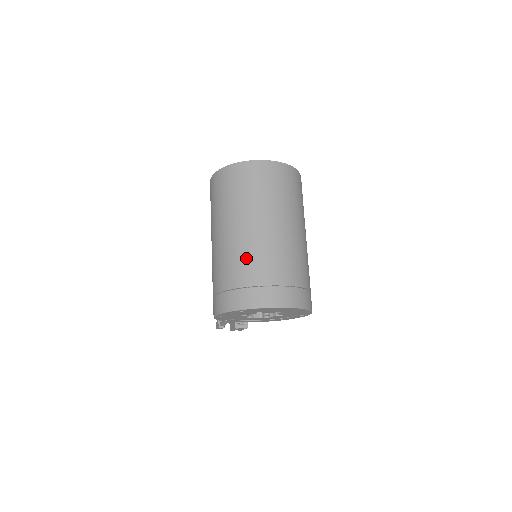
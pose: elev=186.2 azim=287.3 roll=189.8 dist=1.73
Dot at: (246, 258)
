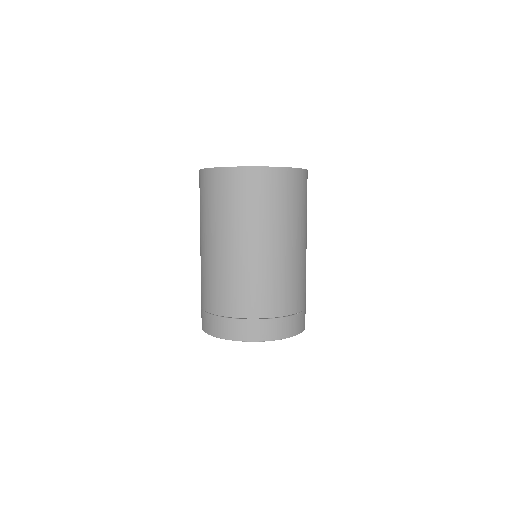
Dot at: (214, 284)
